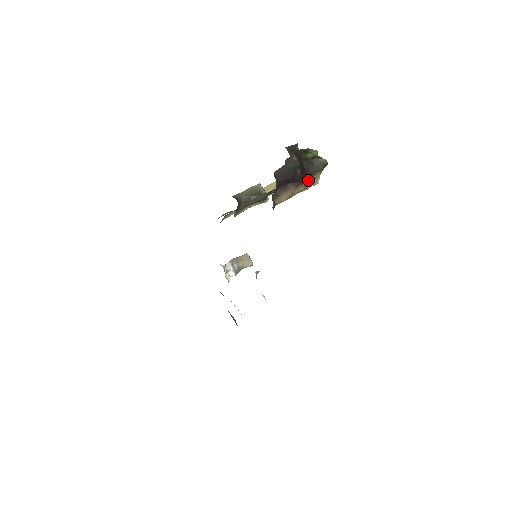
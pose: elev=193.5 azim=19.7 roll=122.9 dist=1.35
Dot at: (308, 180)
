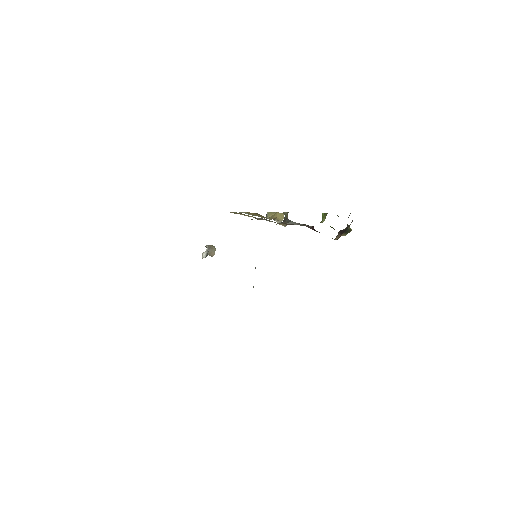
Dot at: (341, 235)
